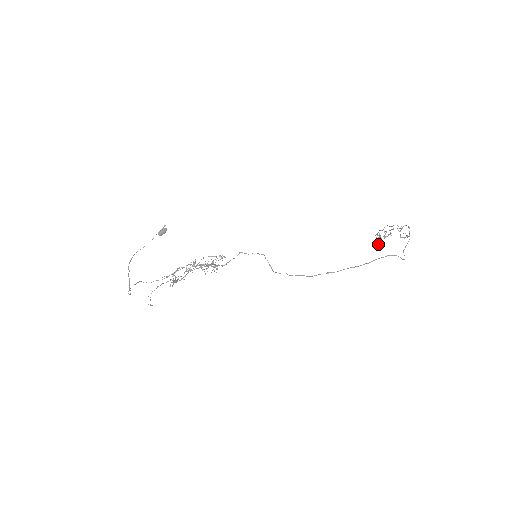
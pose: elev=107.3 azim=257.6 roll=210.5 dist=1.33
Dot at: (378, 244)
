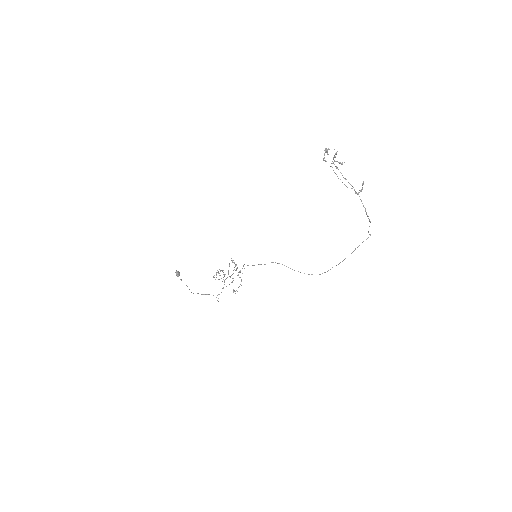
Dot at: occluded
